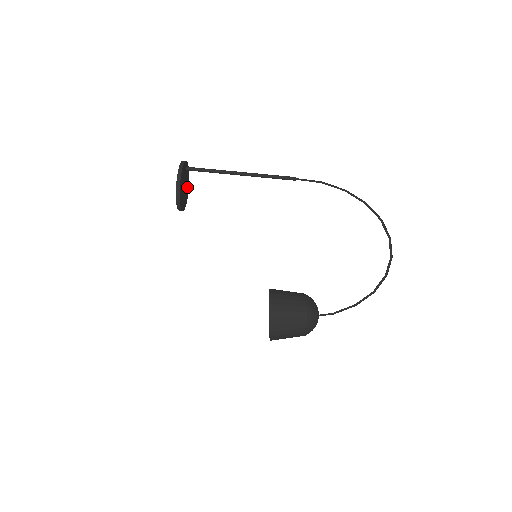
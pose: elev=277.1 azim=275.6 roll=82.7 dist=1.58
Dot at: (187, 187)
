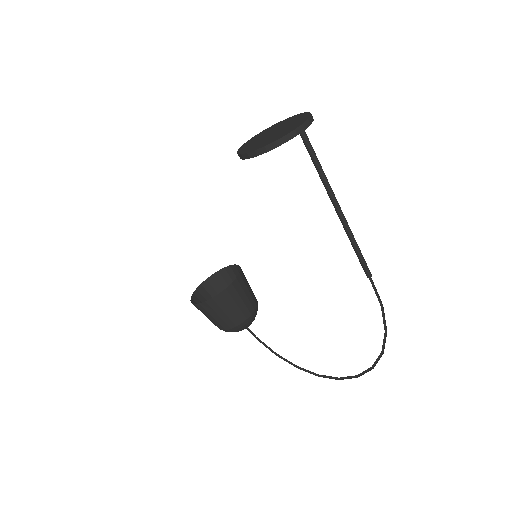
Dot at: occluded
